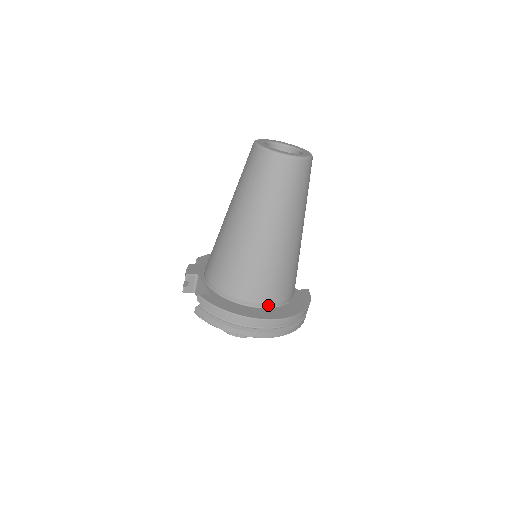
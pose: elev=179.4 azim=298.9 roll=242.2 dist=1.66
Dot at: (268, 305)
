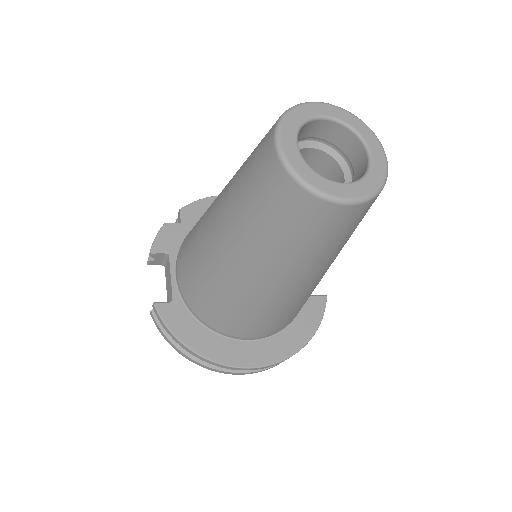
Dot at: (250, 338)
